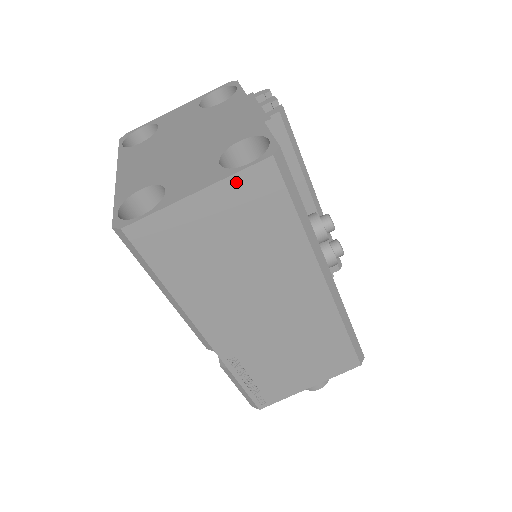
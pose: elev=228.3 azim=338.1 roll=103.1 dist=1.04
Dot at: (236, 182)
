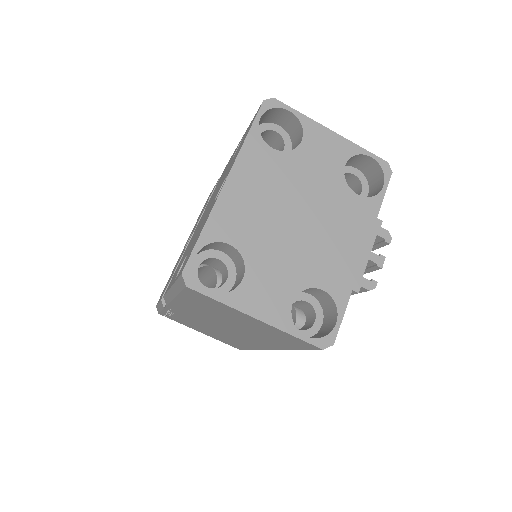
Dot at: (286, 334)
